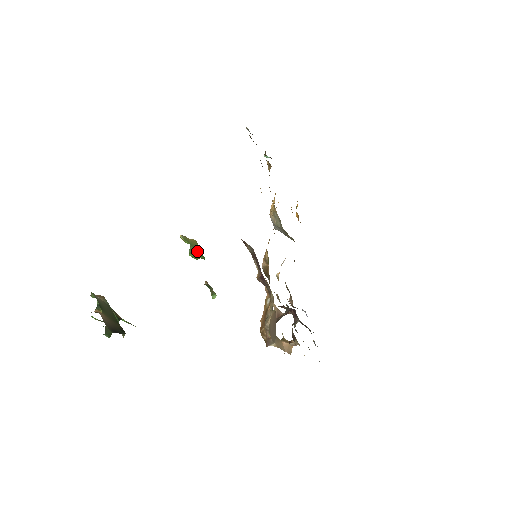
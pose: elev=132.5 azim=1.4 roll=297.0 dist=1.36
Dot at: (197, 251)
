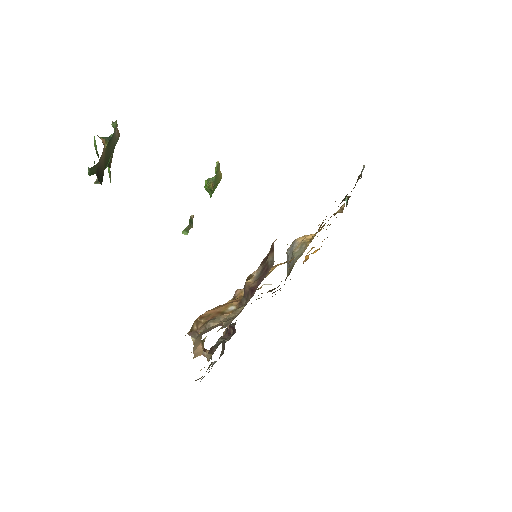
Dot at: (214, 186)
